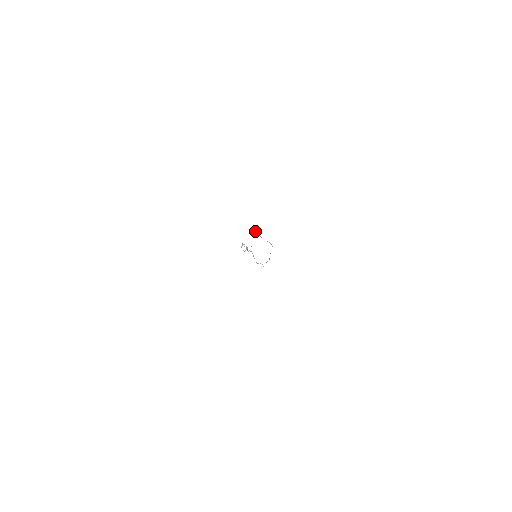
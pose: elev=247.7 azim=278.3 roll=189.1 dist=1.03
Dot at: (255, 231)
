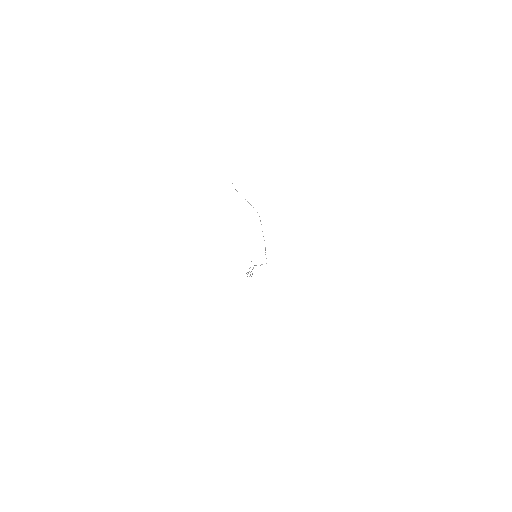
Dot at: occluded
